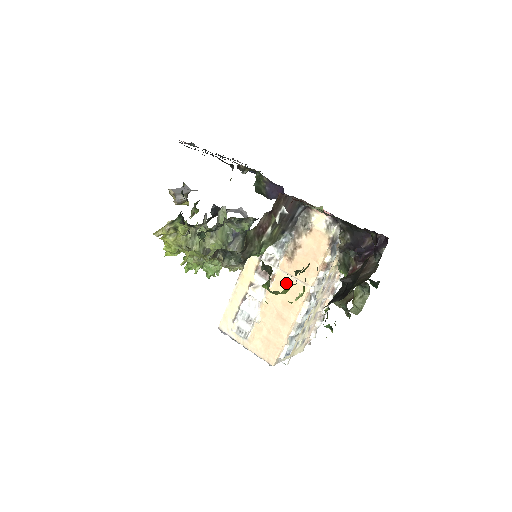
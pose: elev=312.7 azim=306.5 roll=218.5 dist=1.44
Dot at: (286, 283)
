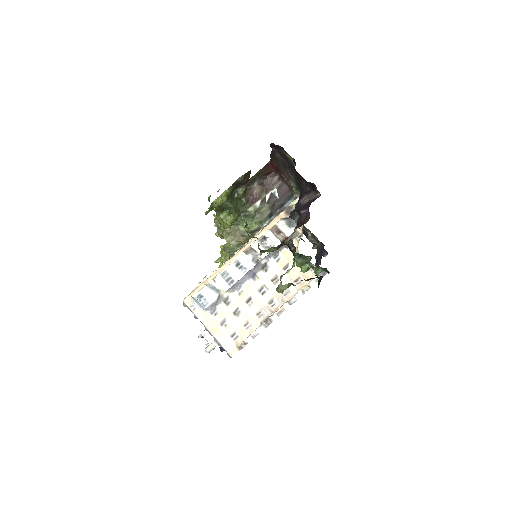
Dot at: occluded
